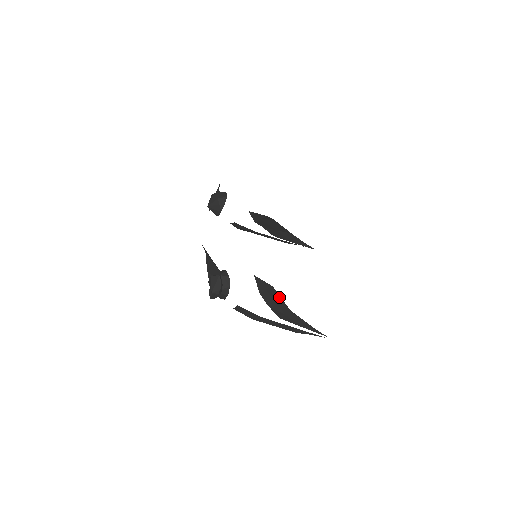
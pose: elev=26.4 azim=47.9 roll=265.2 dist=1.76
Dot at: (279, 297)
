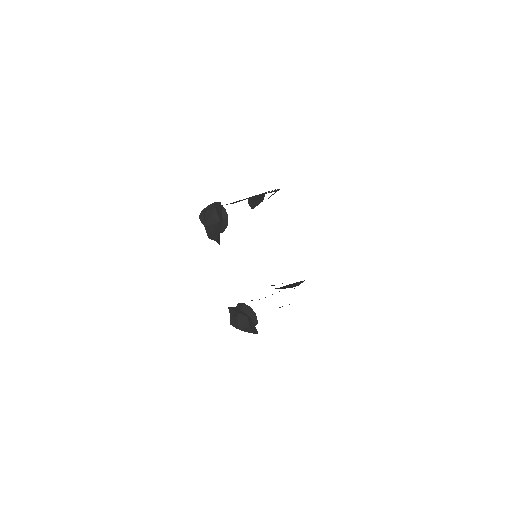
Dot at: occluded
